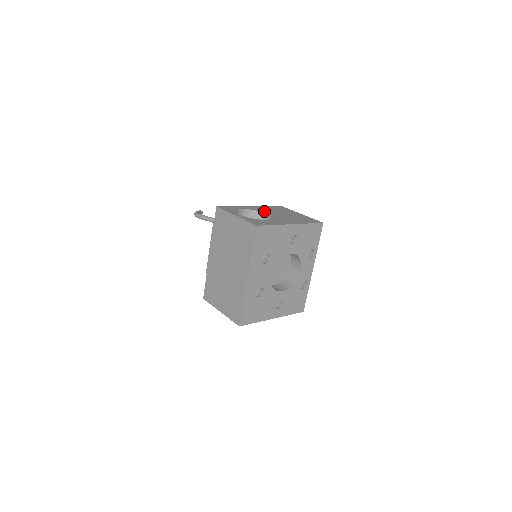
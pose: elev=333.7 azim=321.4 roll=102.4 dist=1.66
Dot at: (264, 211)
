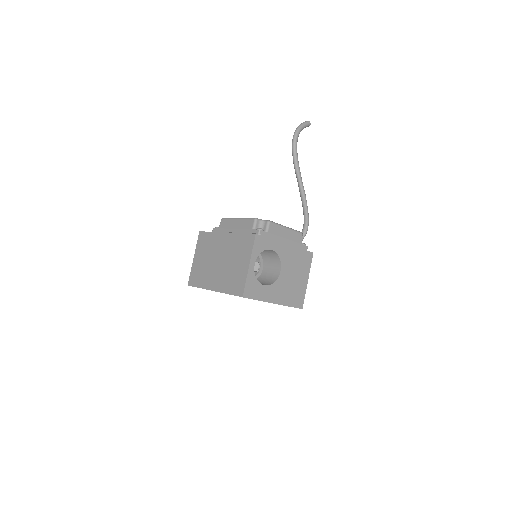
Dot at: (284, 263)
